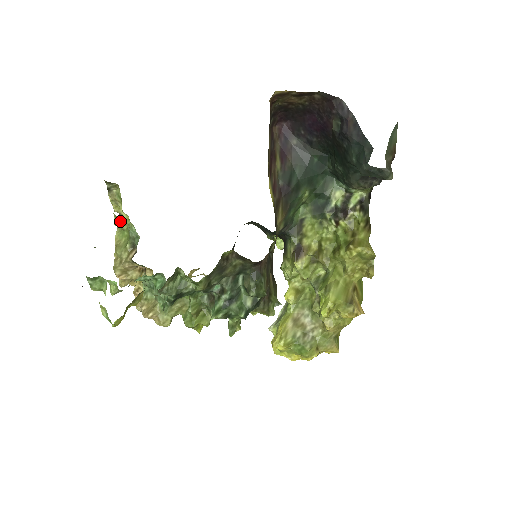
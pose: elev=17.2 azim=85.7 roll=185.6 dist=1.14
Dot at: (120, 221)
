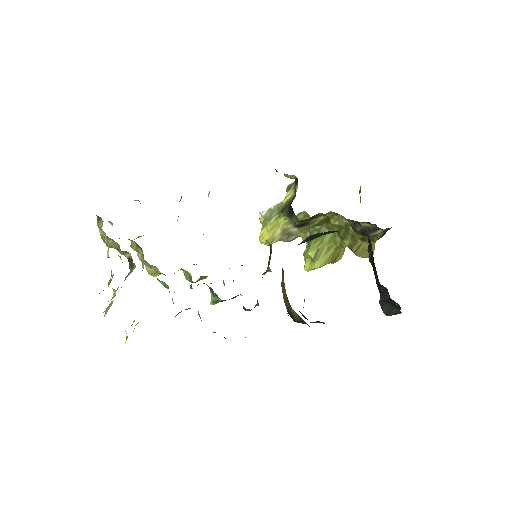
Dot at: occluded
